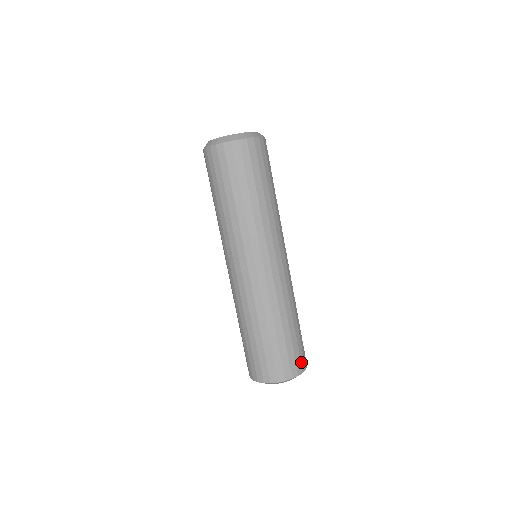
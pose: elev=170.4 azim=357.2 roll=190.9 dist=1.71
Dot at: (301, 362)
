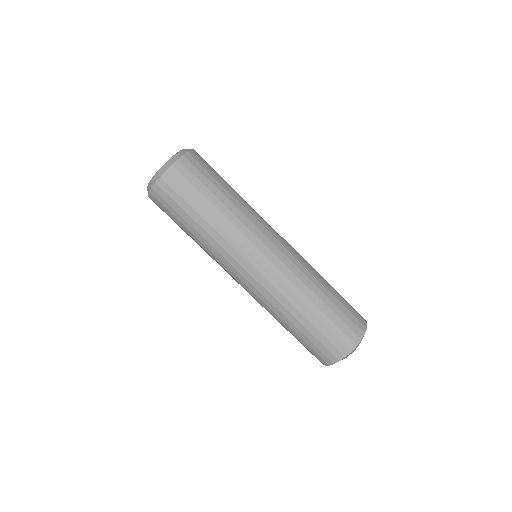
Dot at: (359, 316)
